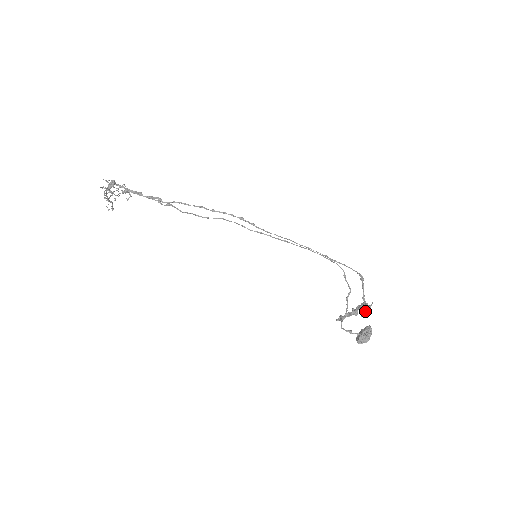
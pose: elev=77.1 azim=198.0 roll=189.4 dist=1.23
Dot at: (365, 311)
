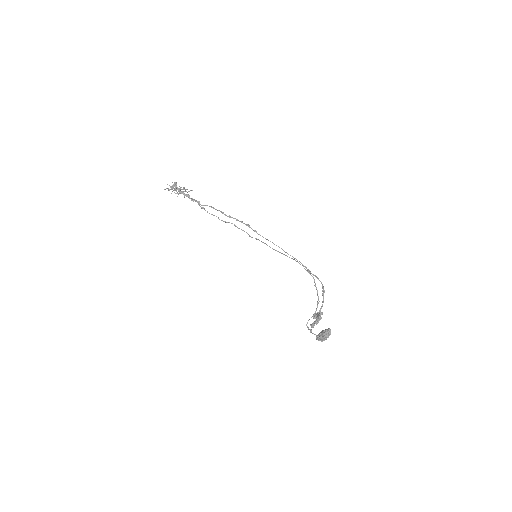
Dot at: (312, 323)
